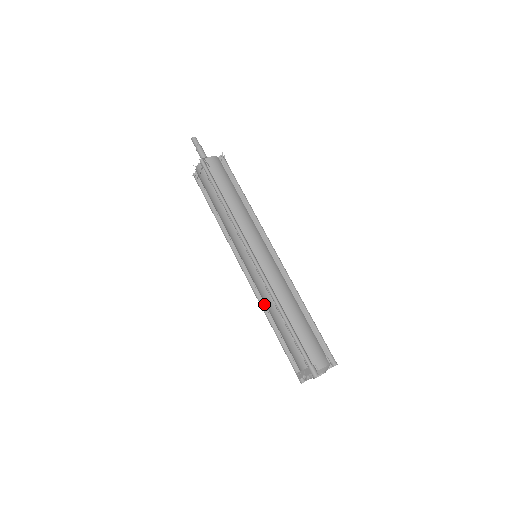
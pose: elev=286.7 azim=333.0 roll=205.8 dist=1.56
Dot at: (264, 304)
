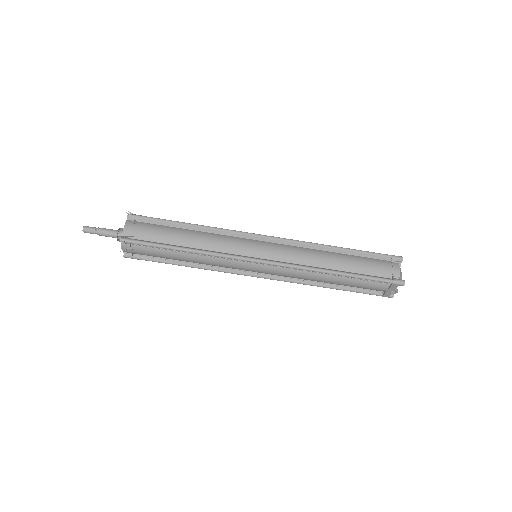
Dot at: (305, 281)
